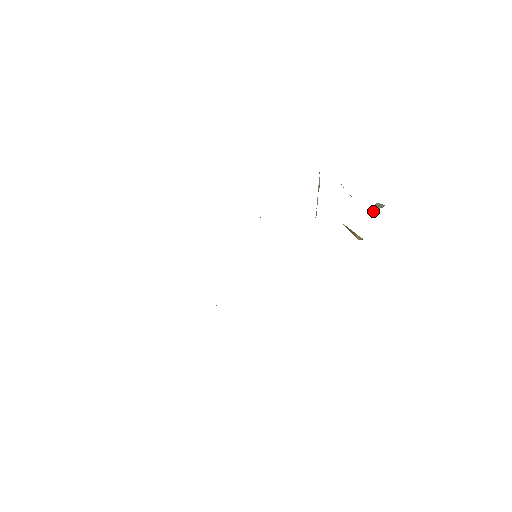
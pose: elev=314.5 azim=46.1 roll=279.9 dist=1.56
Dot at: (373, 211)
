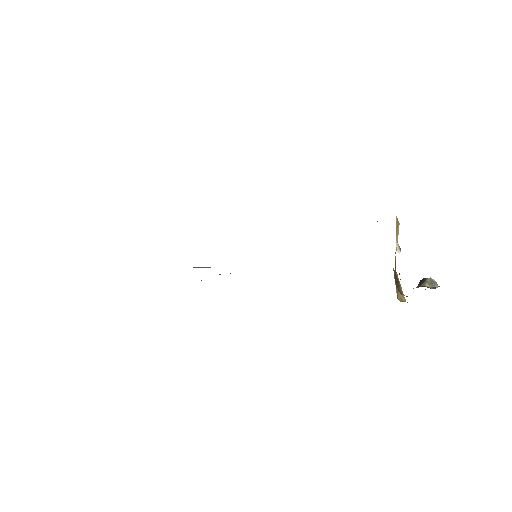
Dot at: (419, 285)
